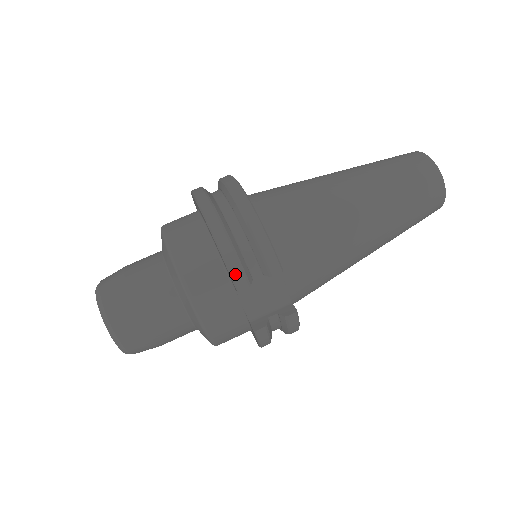
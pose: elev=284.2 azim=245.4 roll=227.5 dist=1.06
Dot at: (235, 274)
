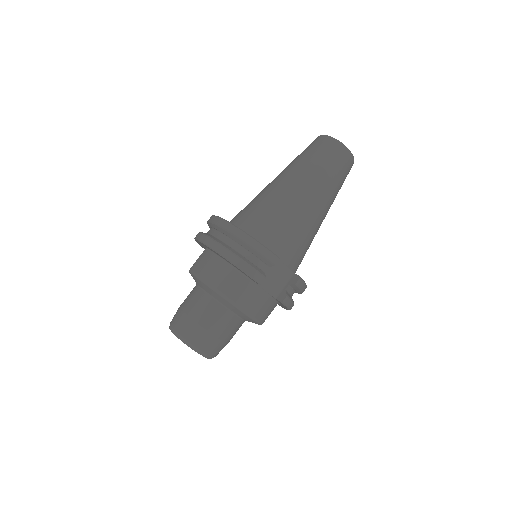
Dot at: (253, 275)
